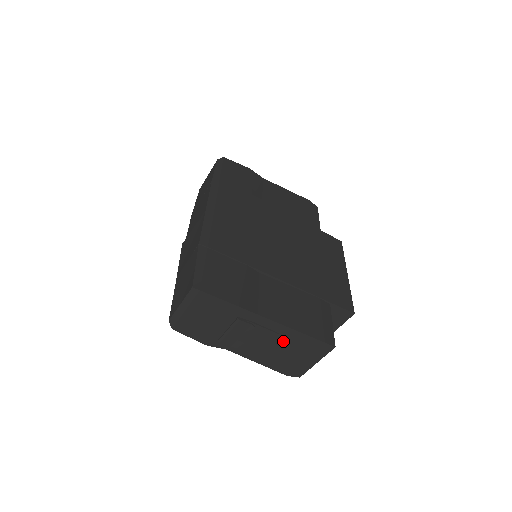
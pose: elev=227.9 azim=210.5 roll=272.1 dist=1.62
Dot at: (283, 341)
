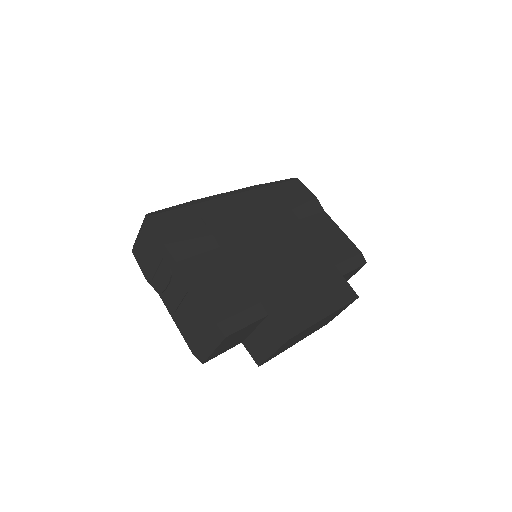
Dot at: (190, 305)
